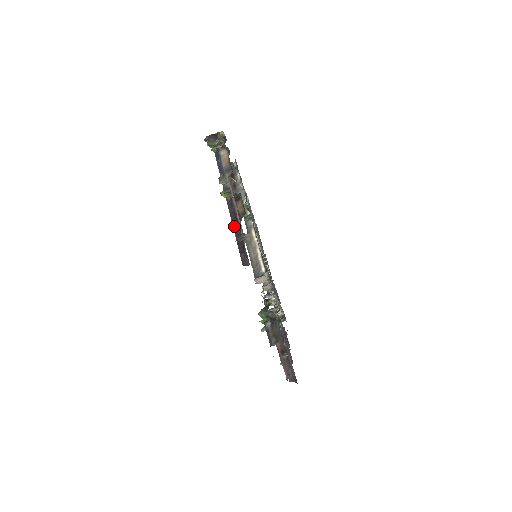
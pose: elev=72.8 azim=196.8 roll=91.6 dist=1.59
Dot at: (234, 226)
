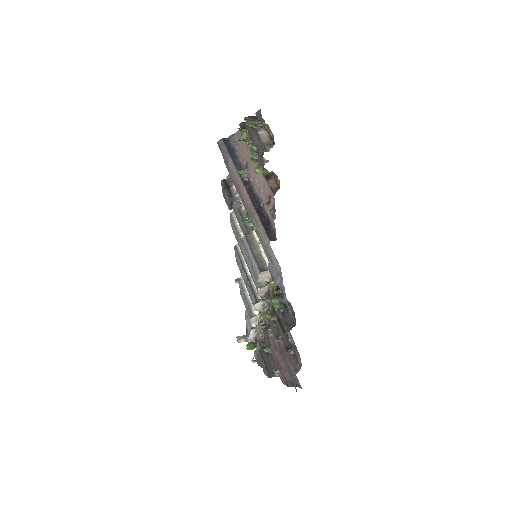
Dot at: (256, 208)
